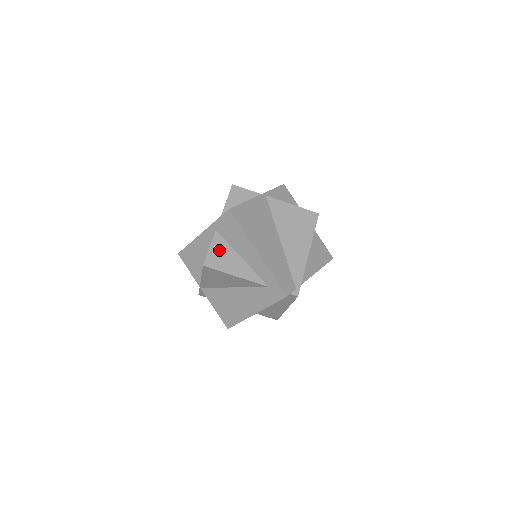
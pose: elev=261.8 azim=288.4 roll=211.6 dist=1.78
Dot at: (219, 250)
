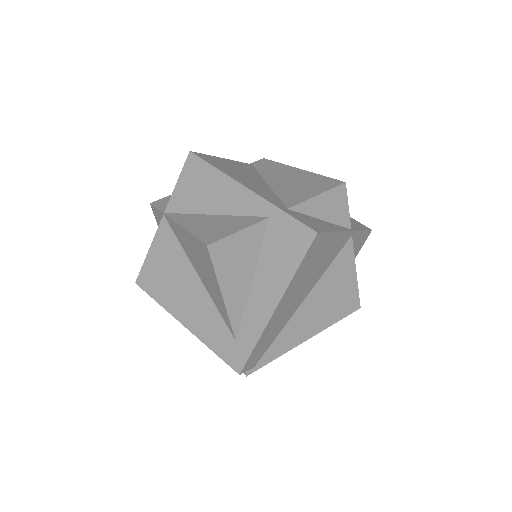
Dot at: (244, 246)
